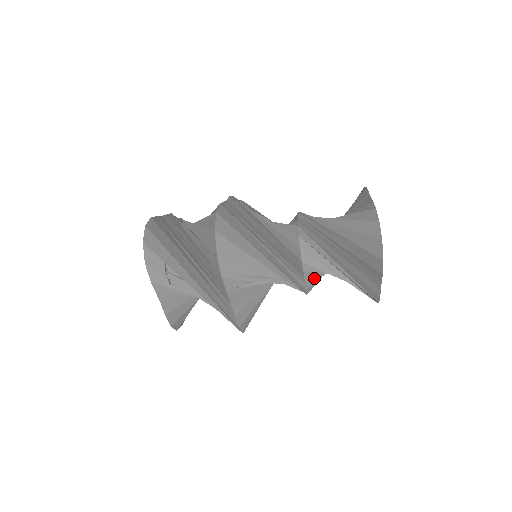
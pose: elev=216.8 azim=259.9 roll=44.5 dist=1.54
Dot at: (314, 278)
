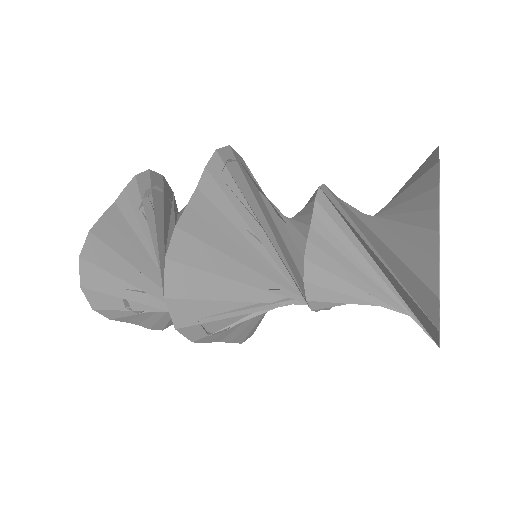
Dot at: occluded
